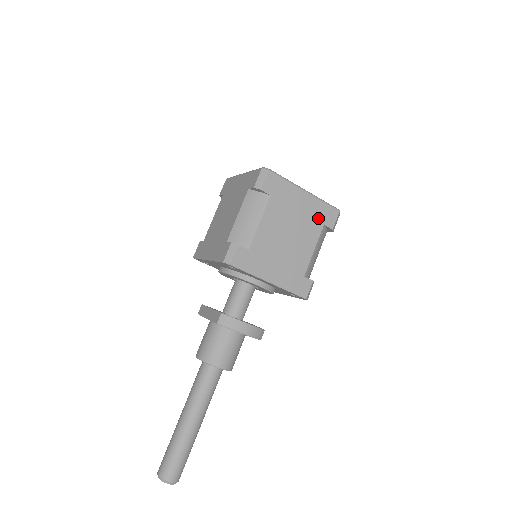
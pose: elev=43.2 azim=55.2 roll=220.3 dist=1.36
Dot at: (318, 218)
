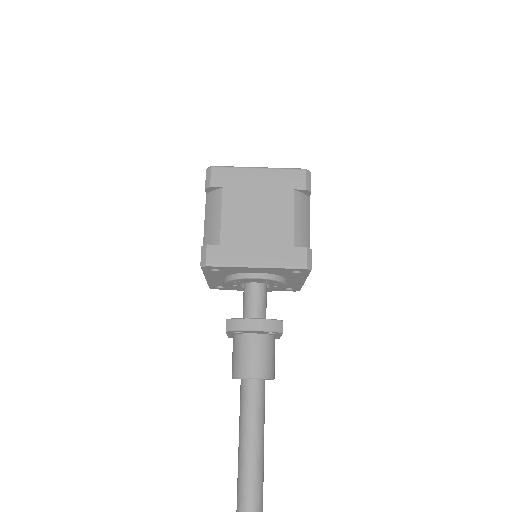
Dot at: (284, 186)
